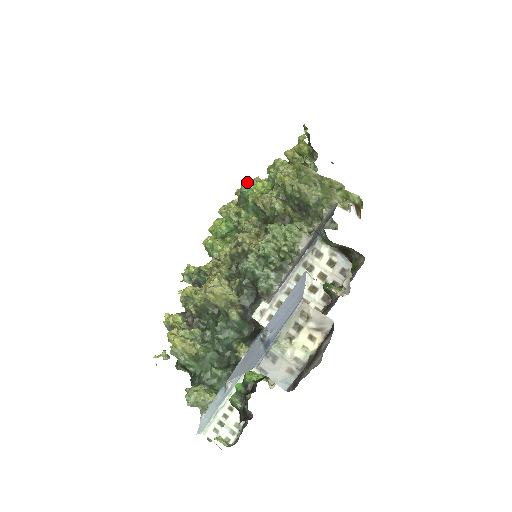
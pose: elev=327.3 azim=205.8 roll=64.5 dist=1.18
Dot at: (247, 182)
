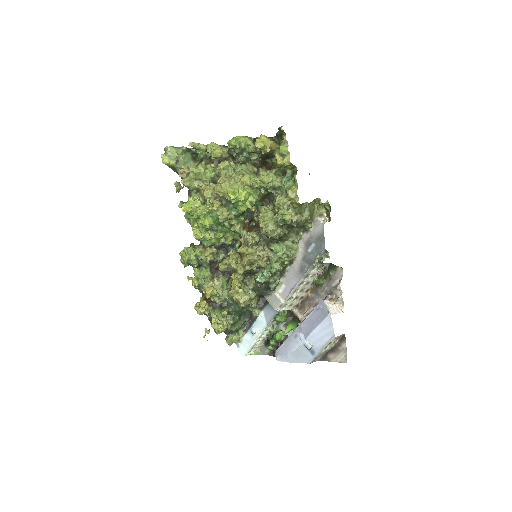
Dot at: (237, 196)
